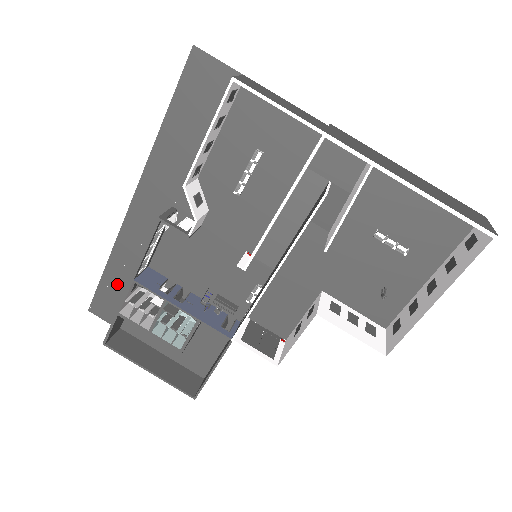
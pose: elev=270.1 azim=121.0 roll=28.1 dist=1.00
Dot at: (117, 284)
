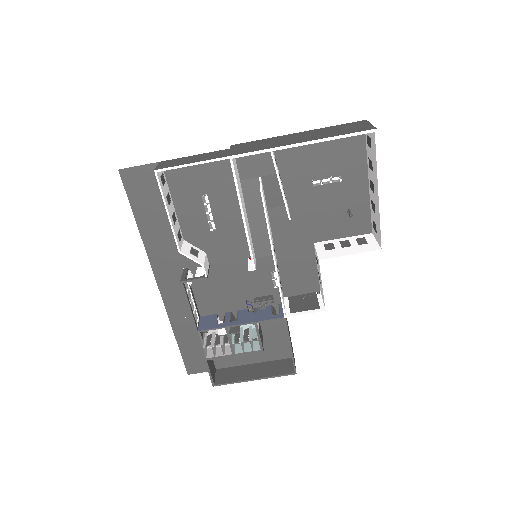
Dot at: (191, 343)
